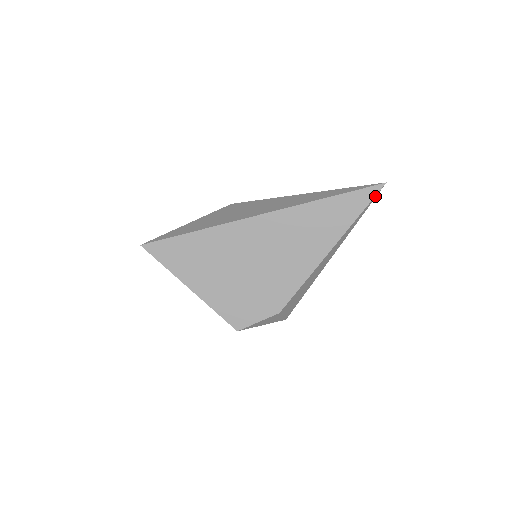
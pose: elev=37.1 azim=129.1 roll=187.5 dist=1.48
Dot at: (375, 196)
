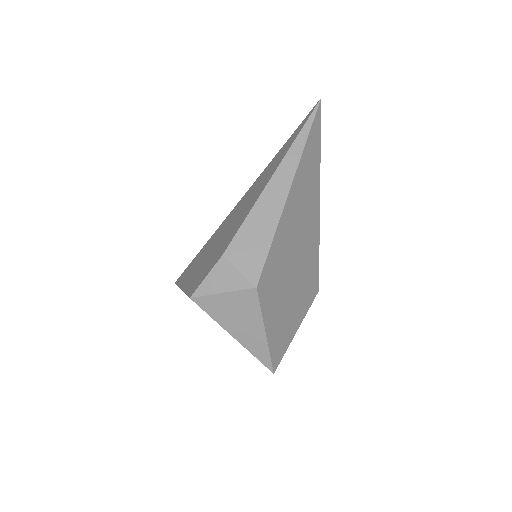
Dot at: (313, 113)
